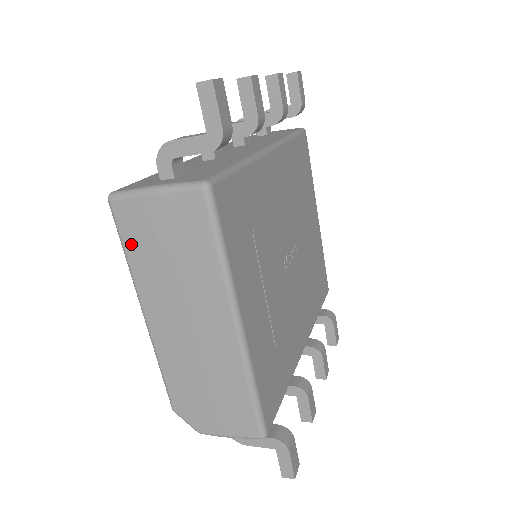
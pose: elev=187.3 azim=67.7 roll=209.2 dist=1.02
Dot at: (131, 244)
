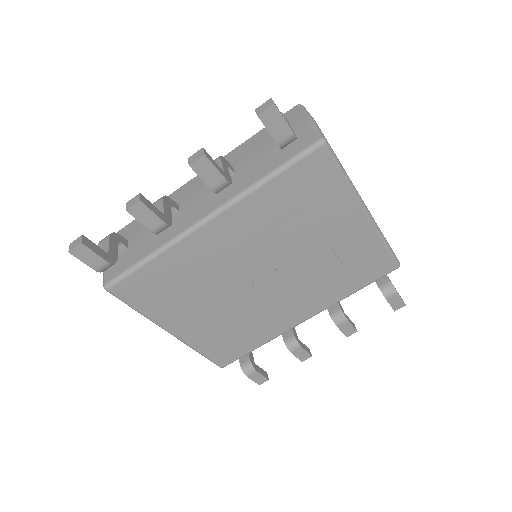
Dot at: occluded
